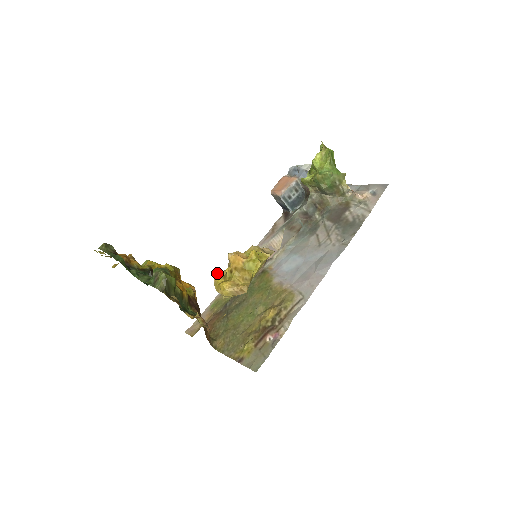
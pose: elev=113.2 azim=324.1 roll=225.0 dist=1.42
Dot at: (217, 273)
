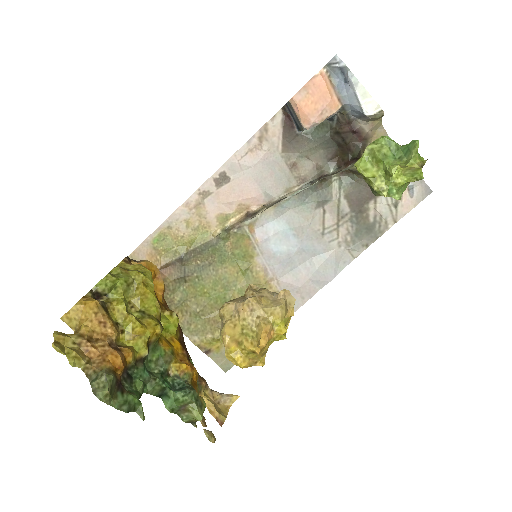
Dot at: (231, 338)
